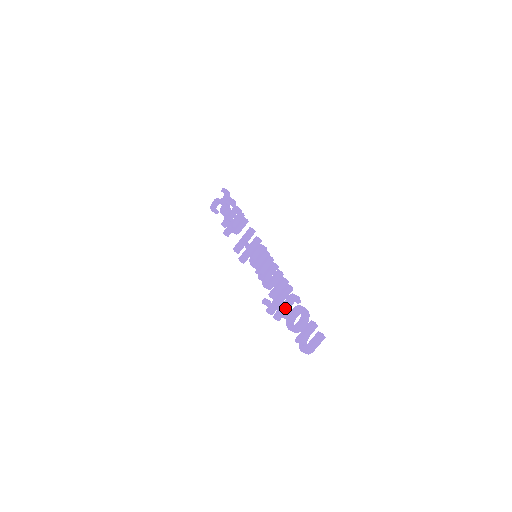
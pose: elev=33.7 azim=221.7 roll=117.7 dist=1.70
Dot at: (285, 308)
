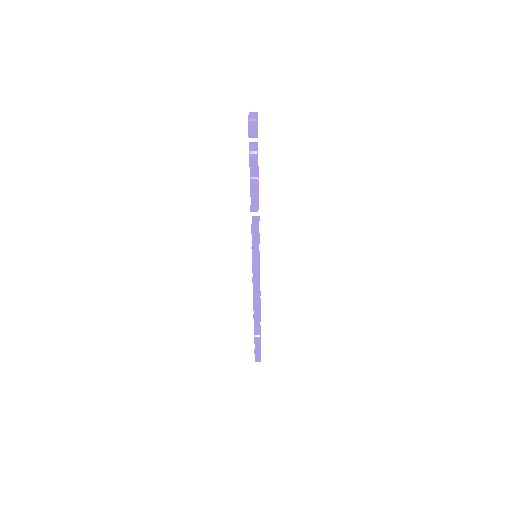
Dot at: occluded
